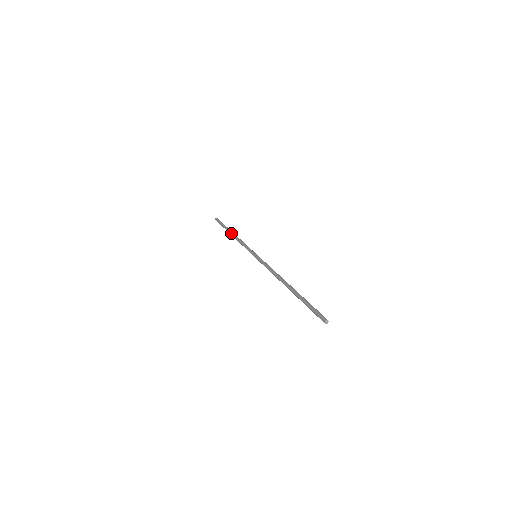
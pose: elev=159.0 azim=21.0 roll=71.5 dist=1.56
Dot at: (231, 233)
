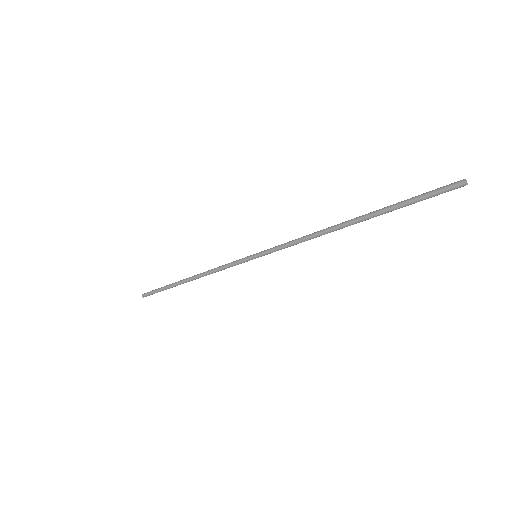
Dot at: occluded
